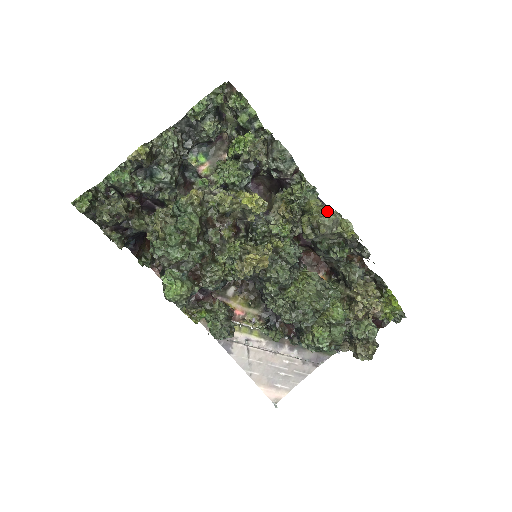
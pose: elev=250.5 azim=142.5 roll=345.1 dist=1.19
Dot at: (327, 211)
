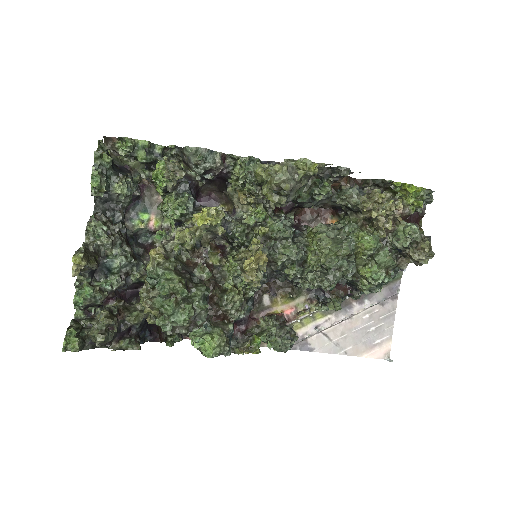
Dot at: (276, 168)
